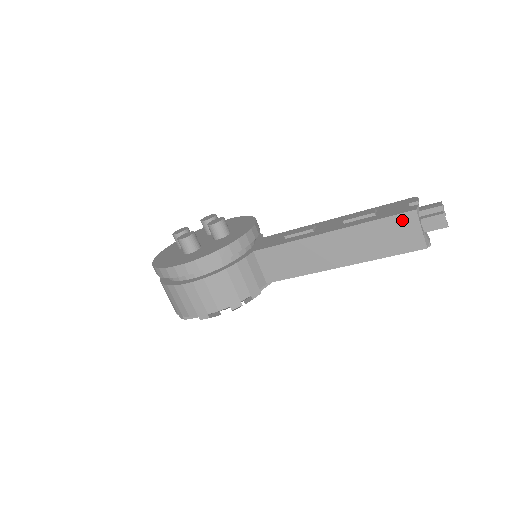
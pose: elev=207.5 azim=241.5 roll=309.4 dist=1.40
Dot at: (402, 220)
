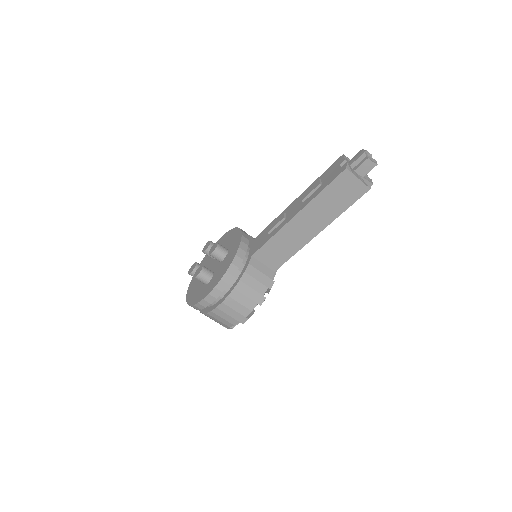
Dot at: (341, 180)
